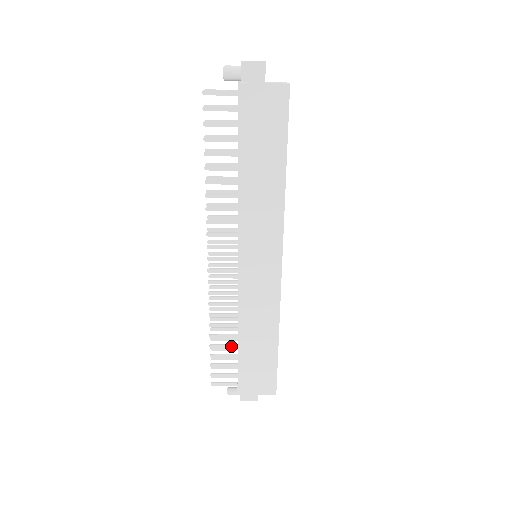
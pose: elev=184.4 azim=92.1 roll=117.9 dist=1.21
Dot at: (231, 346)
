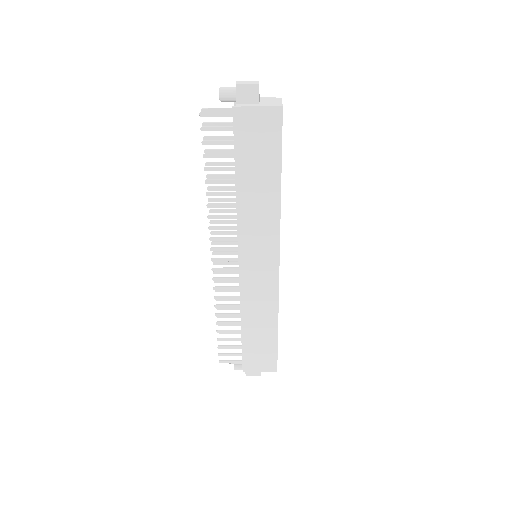
Dot at: (236, 332)
